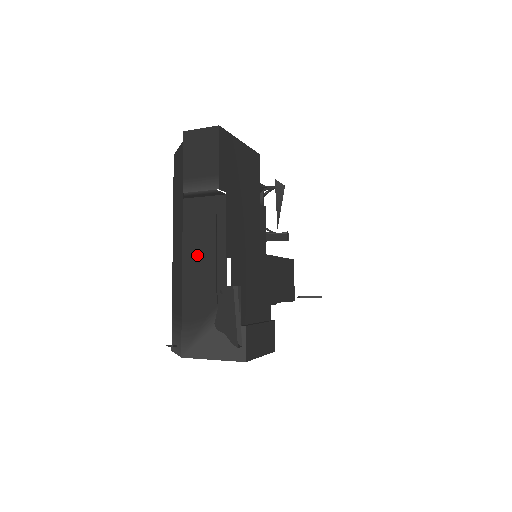
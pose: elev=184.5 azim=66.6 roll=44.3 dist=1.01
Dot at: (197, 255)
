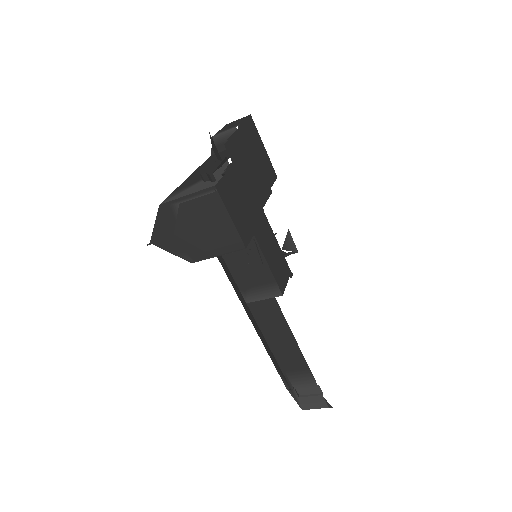
Dot at: (206, 166)
